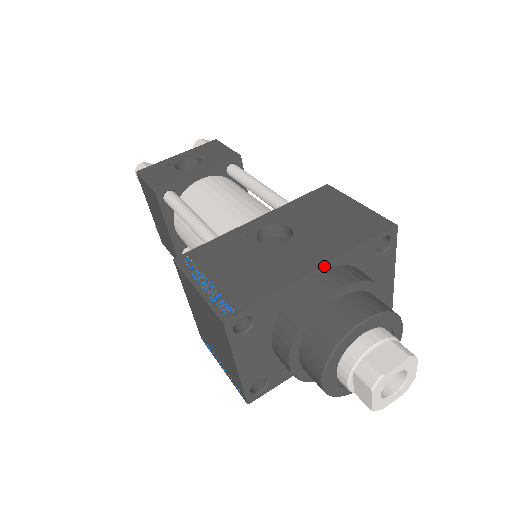
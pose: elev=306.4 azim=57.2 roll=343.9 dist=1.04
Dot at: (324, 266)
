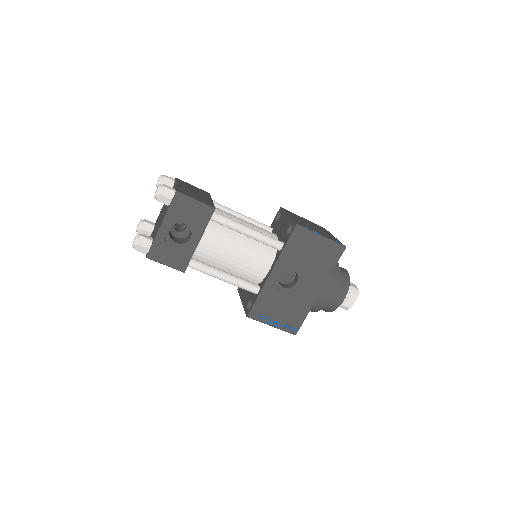
Dot at: (322, 289)
